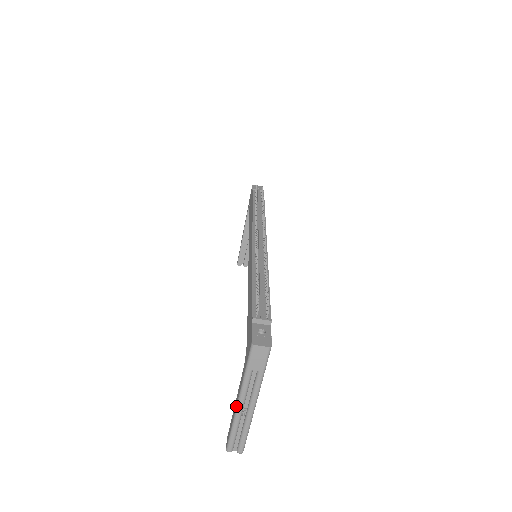
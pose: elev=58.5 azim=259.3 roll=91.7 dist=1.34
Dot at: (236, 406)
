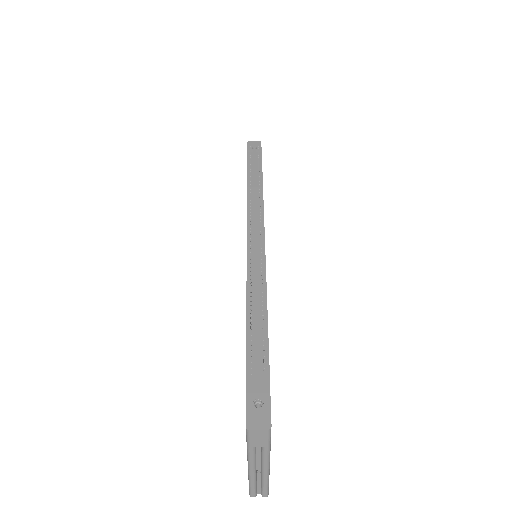
Dot at: occluded
